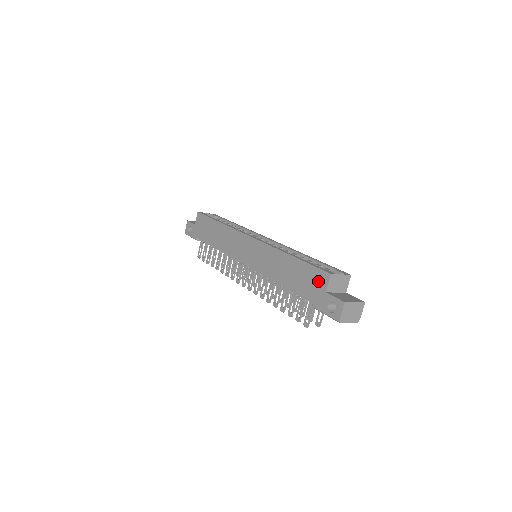
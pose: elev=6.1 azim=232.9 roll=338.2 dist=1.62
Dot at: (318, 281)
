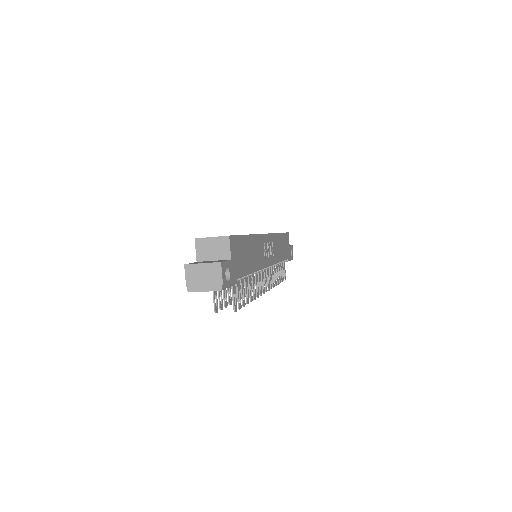
Dot at: occluded
